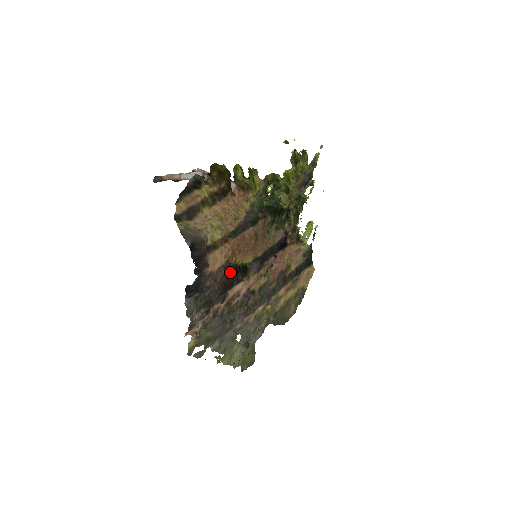
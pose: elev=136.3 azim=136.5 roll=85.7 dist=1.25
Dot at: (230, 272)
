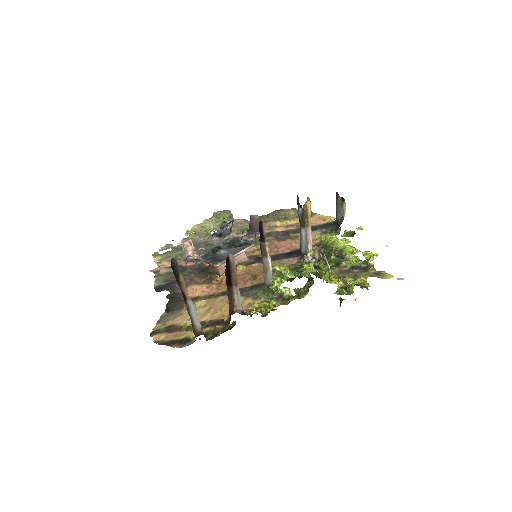
Dot at: (212, 274)
